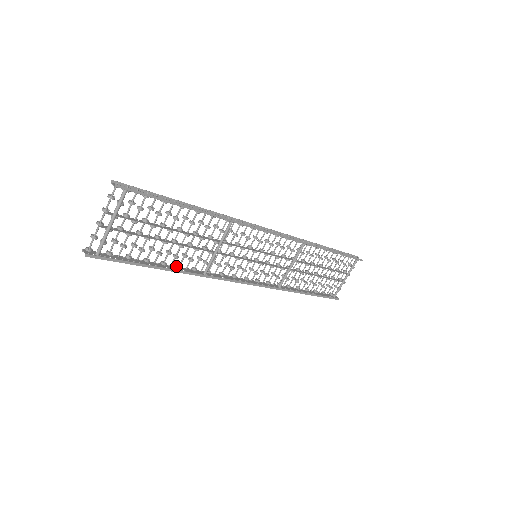
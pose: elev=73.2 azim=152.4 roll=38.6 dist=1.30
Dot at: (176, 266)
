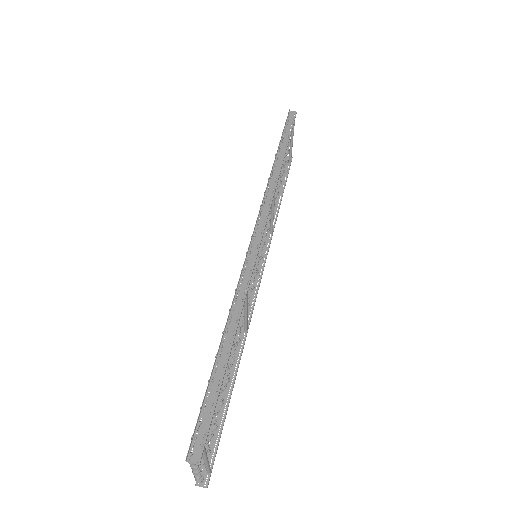
Dot at: occluded
